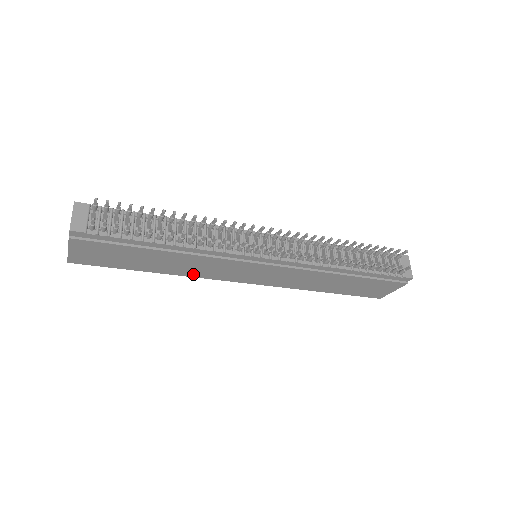
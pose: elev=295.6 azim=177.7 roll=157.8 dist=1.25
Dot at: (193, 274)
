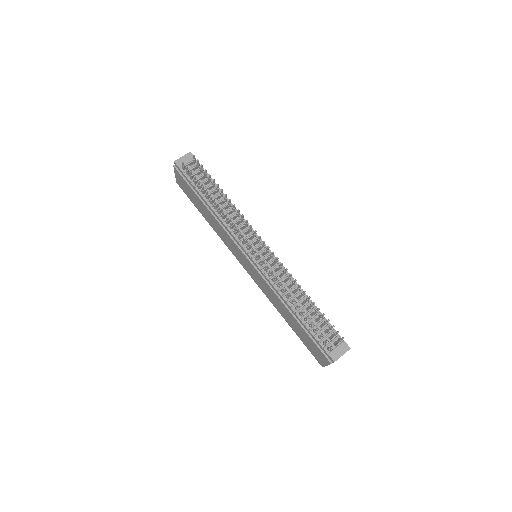
Dot at: (222, 238)
